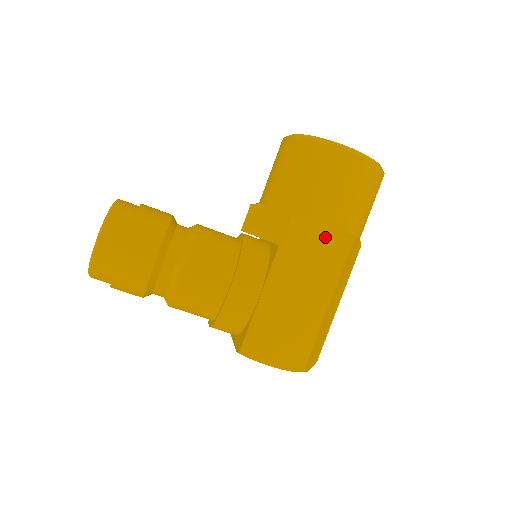
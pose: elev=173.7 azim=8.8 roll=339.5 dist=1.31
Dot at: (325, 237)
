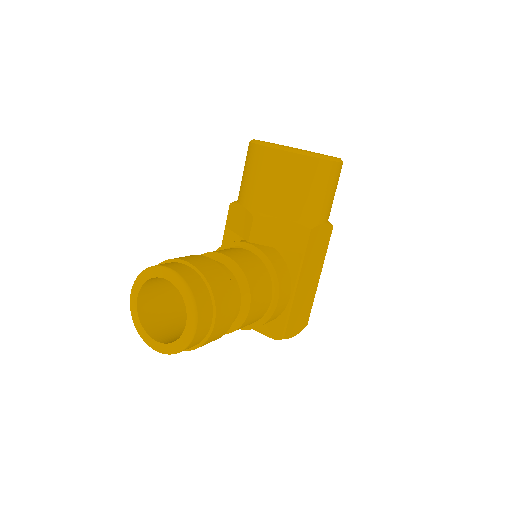
Dot at: (323, 233)
